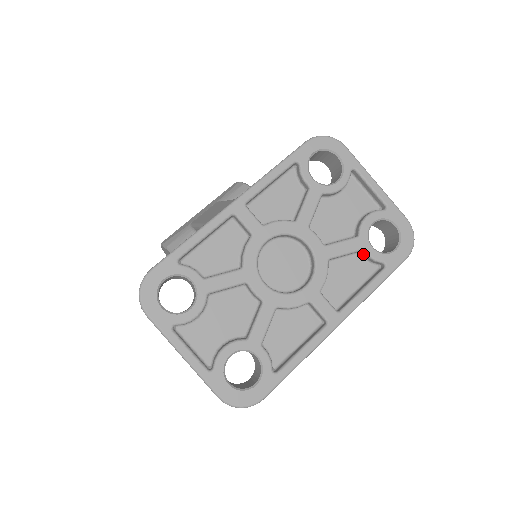
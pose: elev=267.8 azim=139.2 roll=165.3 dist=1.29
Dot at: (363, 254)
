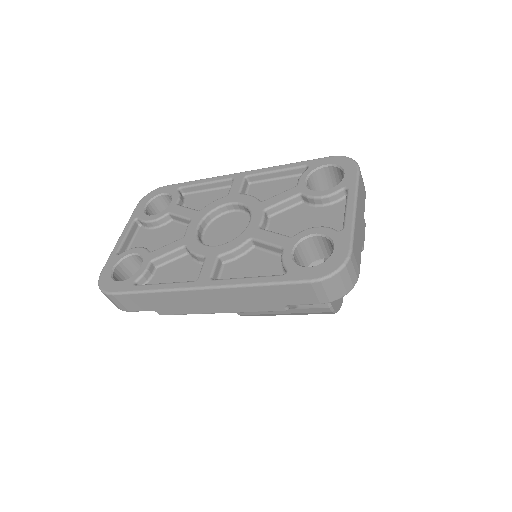
Dot at: occluded
